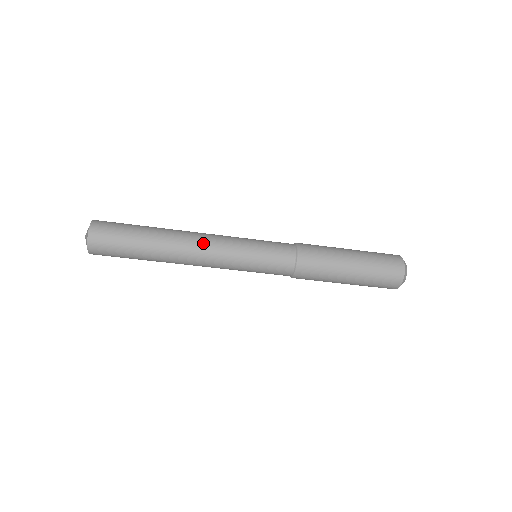
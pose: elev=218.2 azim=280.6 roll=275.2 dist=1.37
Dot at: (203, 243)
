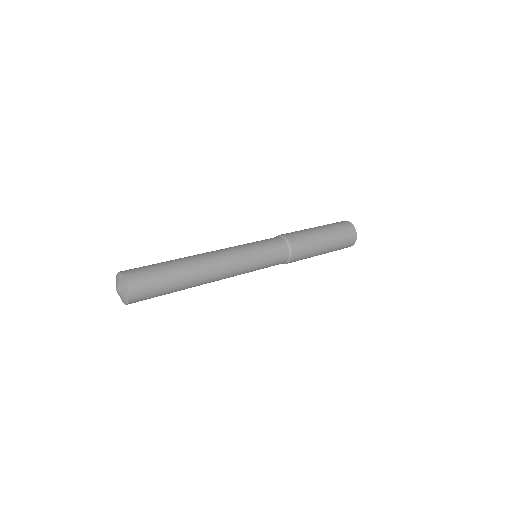
Dot at: (222, 277)
